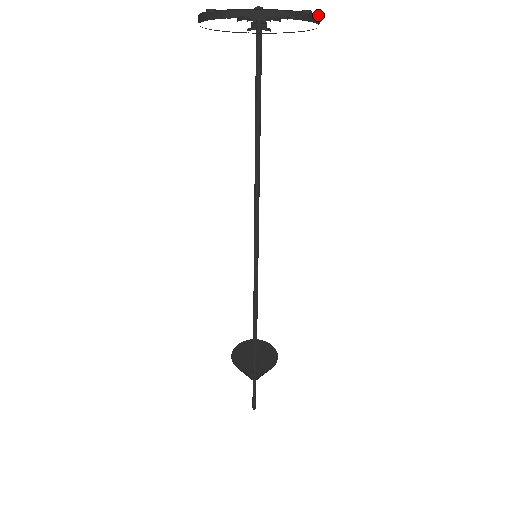
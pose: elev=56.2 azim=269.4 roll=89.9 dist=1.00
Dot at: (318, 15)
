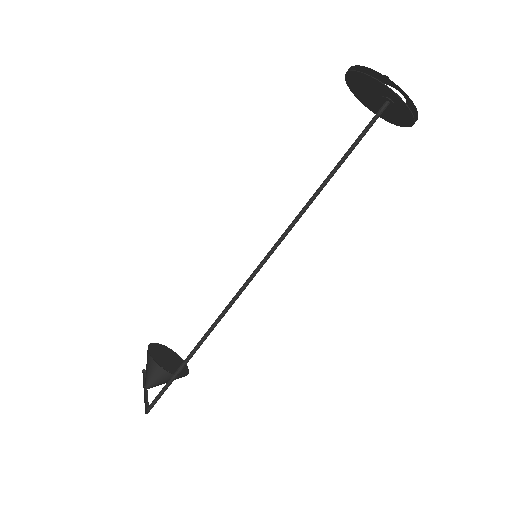
Dot at: occluded
